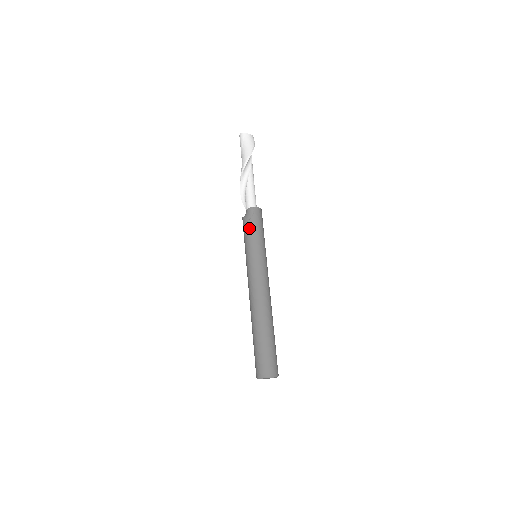
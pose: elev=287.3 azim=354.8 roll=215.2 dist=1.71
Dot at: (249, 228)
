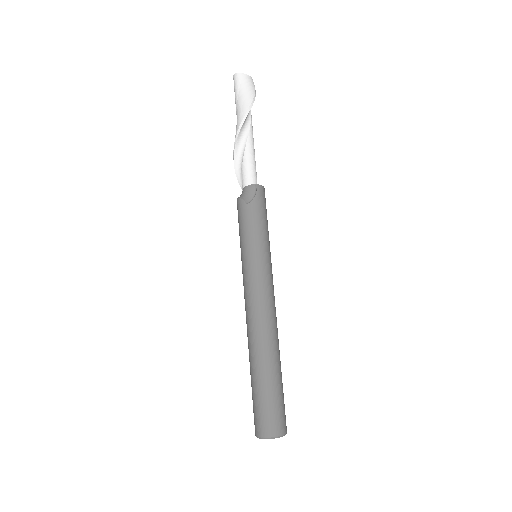
Dot at: (249, 215)
